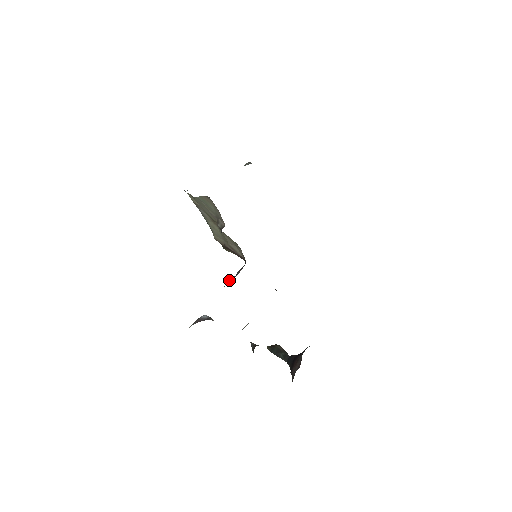
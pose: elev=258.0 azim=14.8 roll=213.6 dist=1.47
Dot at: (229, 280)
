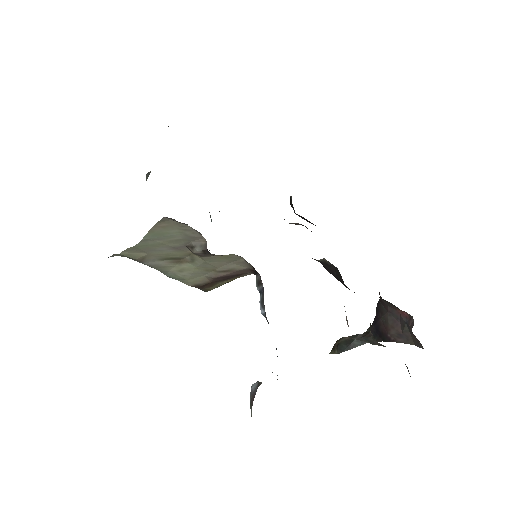
Dot at: (263, 302)
